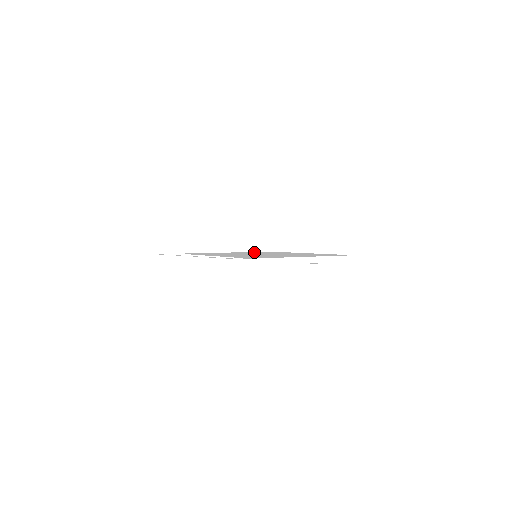
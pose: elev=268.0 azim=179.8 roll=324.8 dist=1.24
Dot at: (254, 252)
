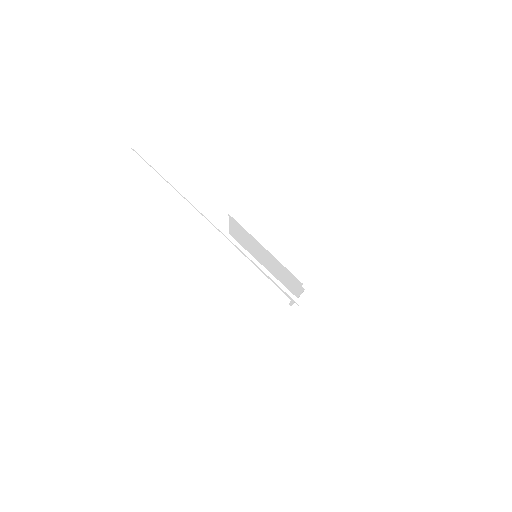
Dot at: (237, 241)
